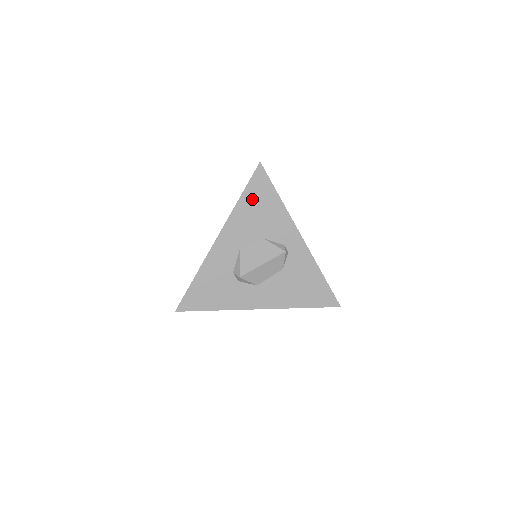
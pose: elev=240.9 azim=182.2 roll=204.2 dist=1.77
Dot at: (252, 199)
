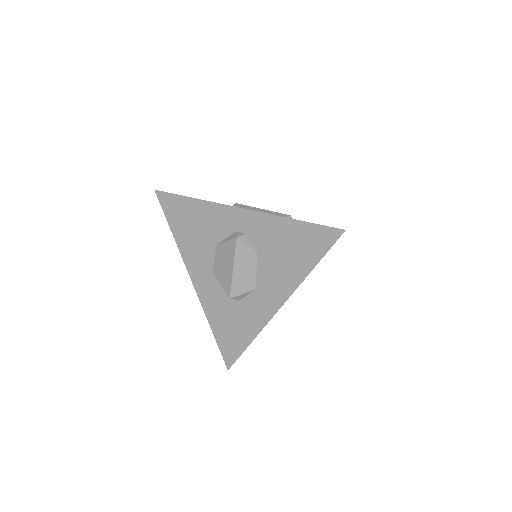
Dot at: (179, 224)
